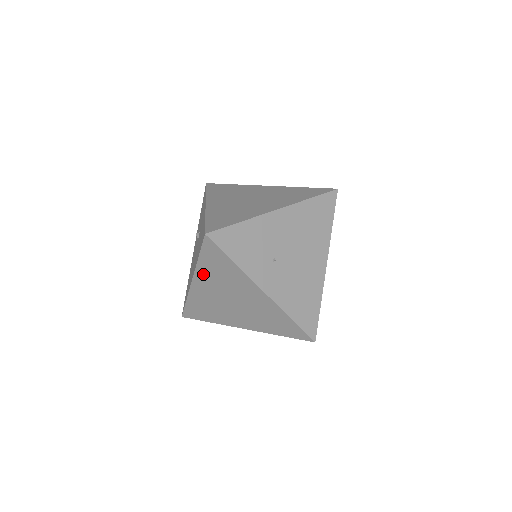
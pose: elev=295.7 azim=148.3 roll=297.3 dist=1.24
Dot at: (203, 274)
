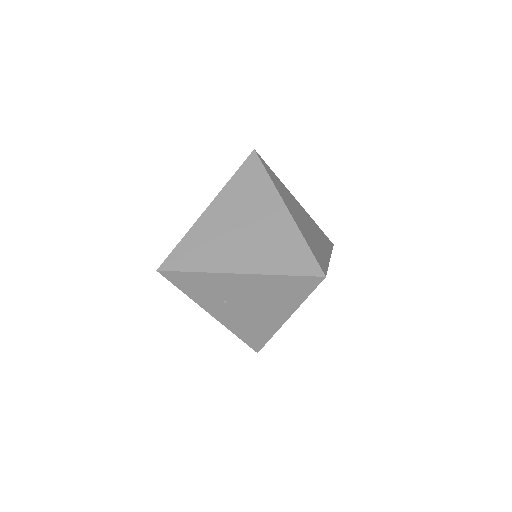
Dot at: occluded
